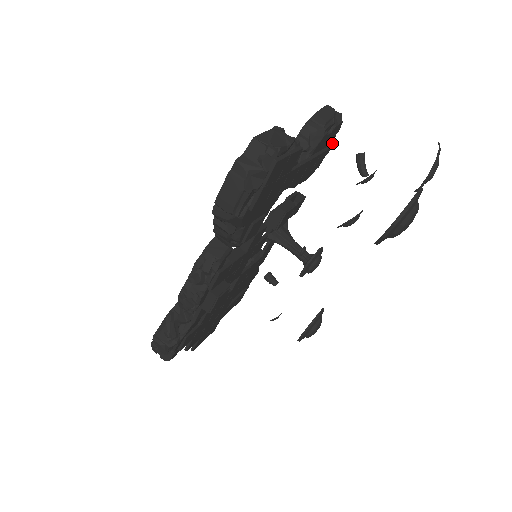
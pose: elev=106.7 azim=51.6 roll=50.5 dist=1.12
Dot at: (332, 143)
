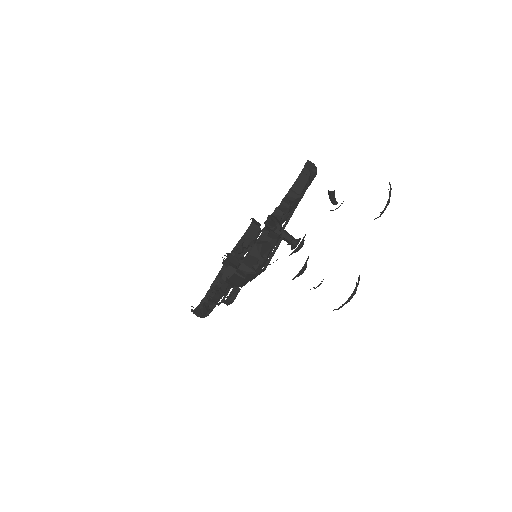
Dot at: occluded
